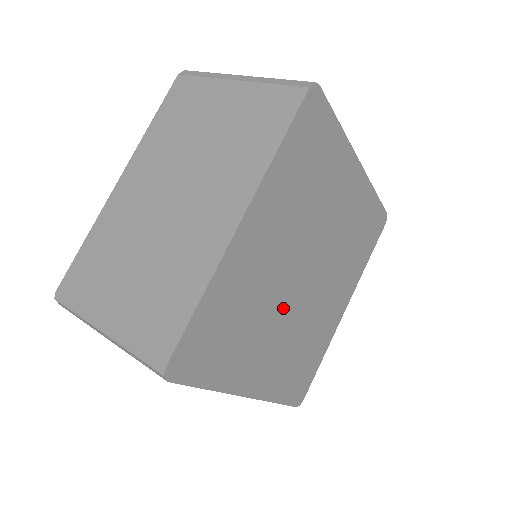
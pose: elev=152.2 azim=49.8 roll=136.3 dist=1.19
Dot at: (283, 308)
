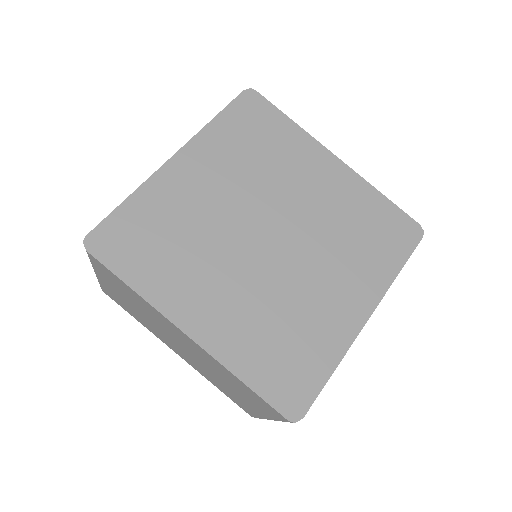
Dot at: (237, 256)
